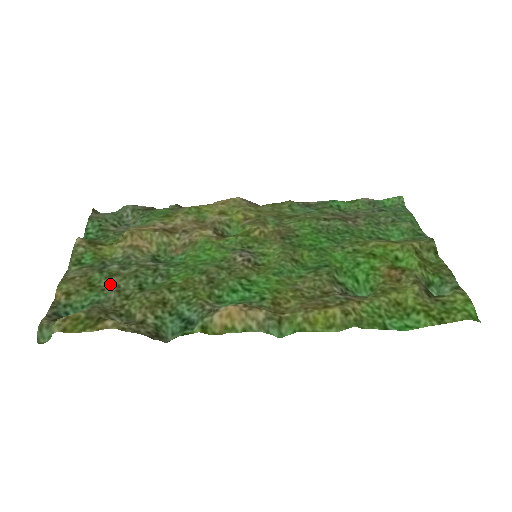
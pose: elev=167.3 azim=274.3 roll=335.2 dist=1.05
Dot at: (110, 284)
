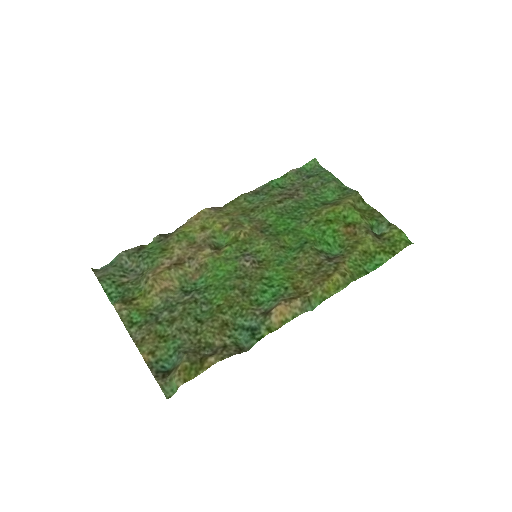
Dot at: (176, 329)
